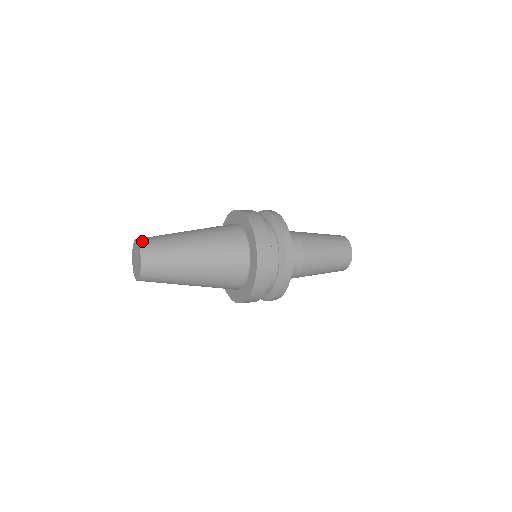
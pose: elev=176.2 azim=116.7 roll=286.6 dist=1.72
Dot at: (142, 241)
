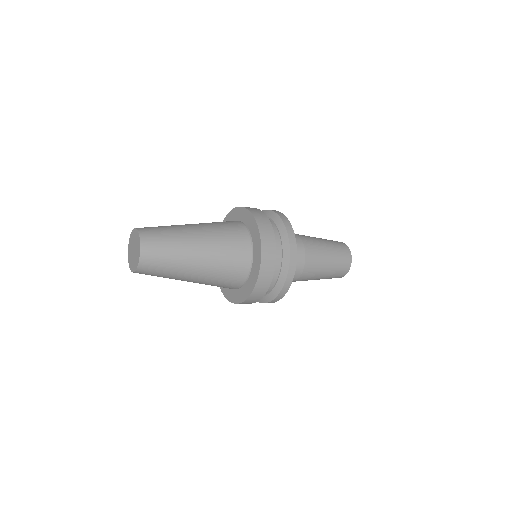
Dot at: (142, 230)
